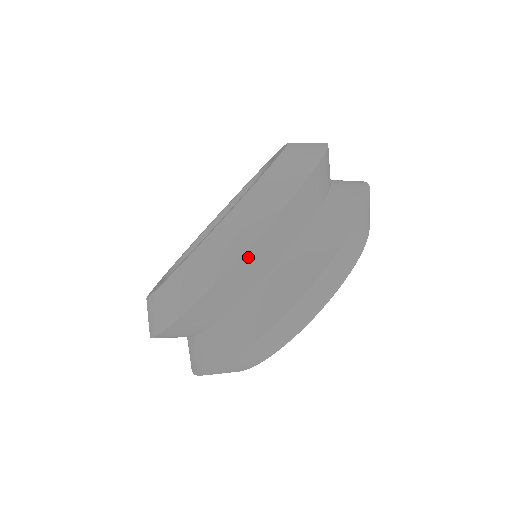
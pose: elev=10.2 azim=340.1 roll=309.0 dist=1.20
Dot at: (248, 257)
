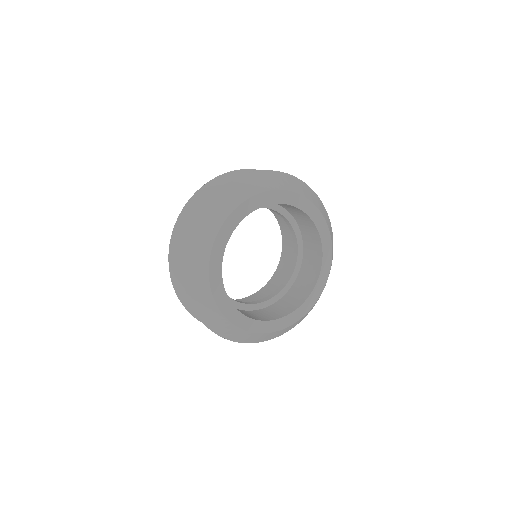
Dot at: (178, 228)
